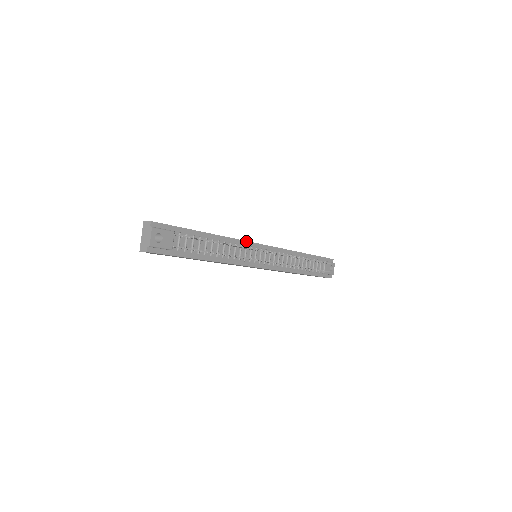
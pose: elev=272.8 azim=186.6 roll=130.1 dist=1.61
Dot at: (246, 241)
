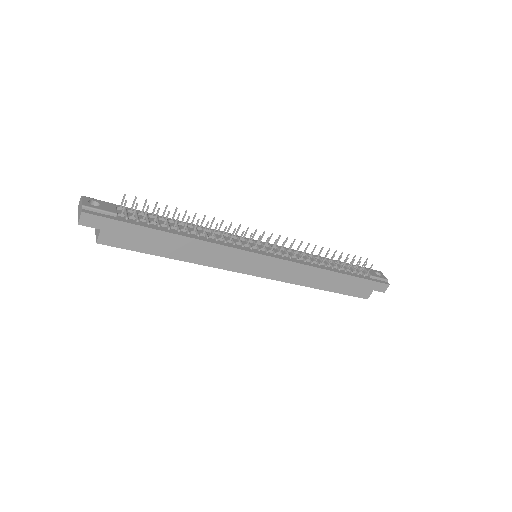
Dot at: occluded
